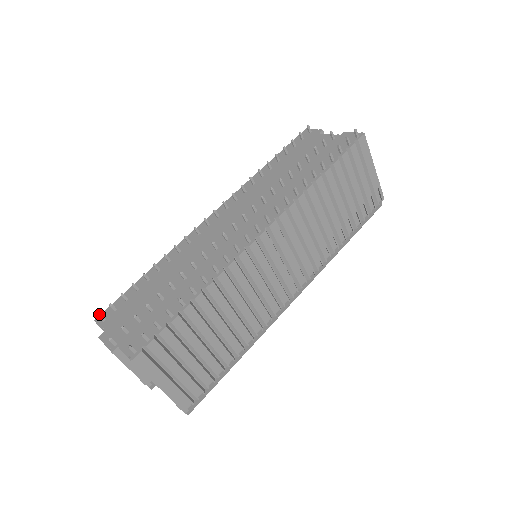
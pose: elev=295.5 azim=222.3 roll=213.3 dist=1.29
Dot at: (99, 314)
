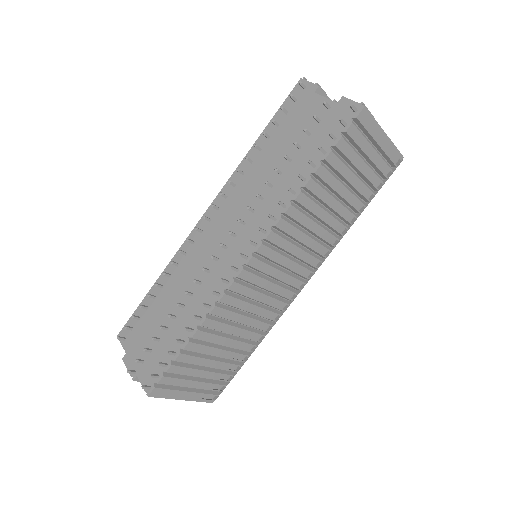
Dot at: (118, 337)
